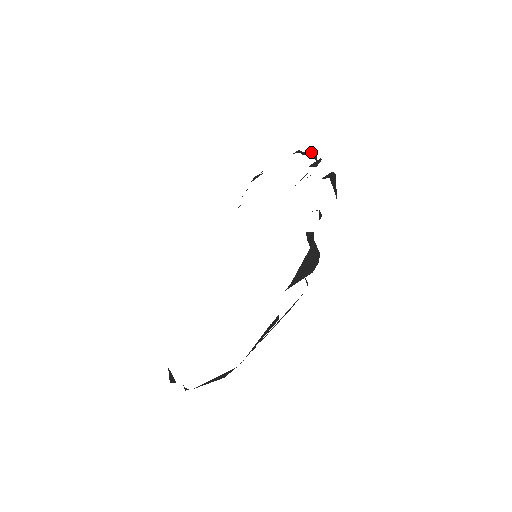
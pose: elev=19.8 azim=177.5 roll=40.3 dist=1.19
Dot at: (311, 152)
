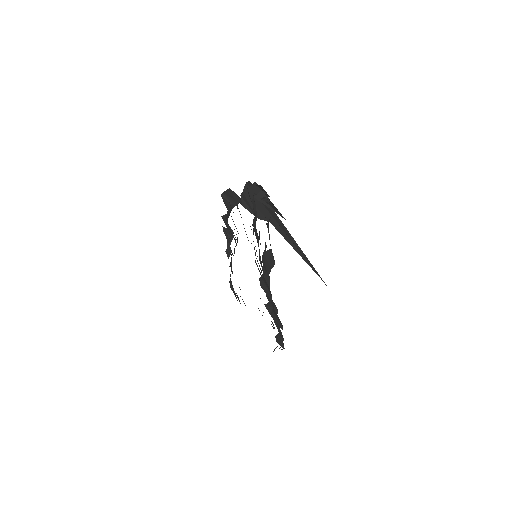
Dot at: occluded
